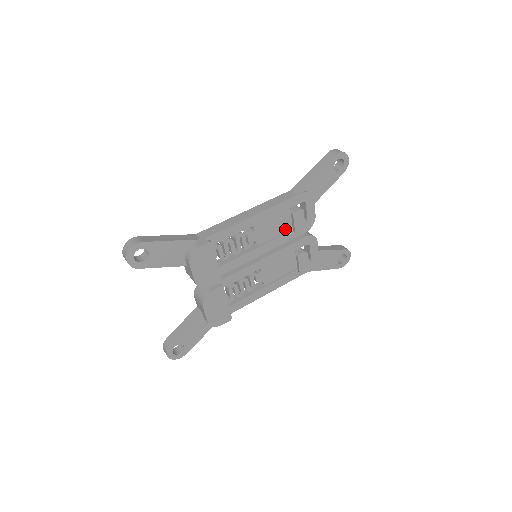
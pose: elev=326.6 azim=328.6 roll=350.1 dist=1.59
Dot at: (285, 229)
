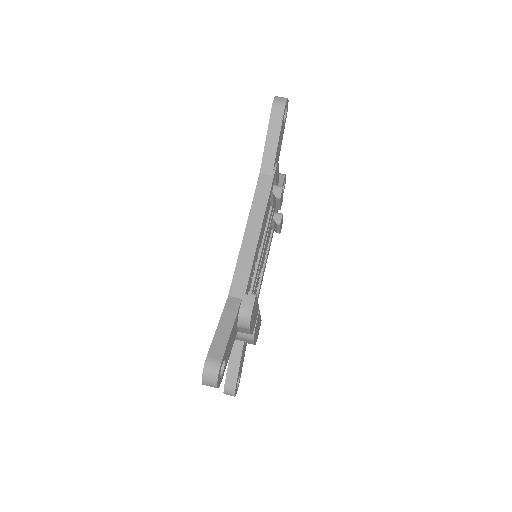
Dot at: (268, 212)
